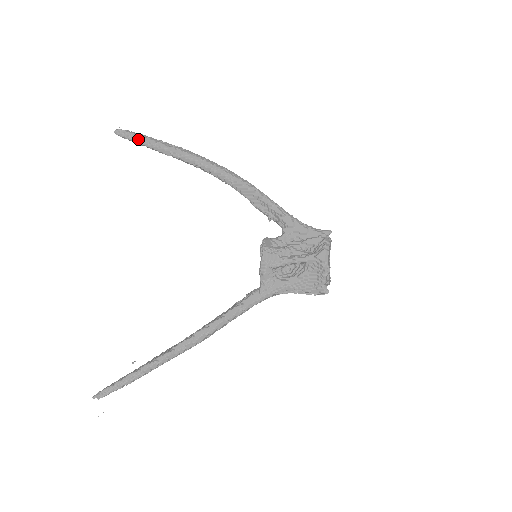
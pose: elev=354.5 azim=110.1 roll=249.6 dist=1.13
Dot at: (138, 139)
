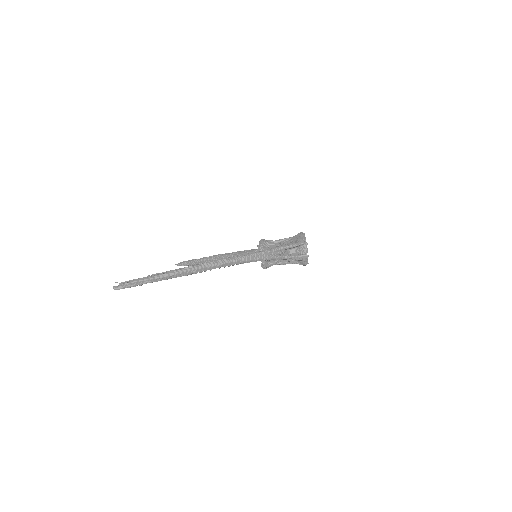
Dot at: (139, 285)
